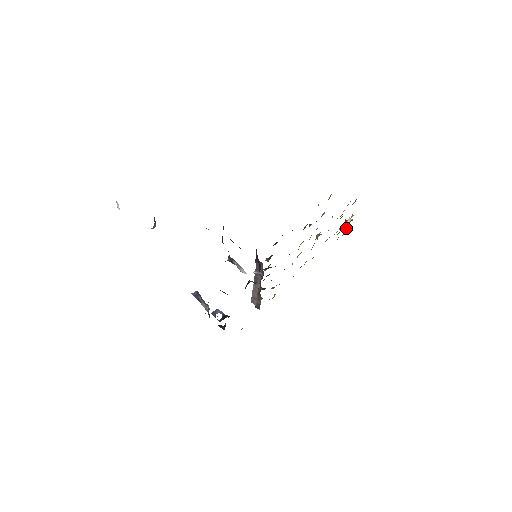
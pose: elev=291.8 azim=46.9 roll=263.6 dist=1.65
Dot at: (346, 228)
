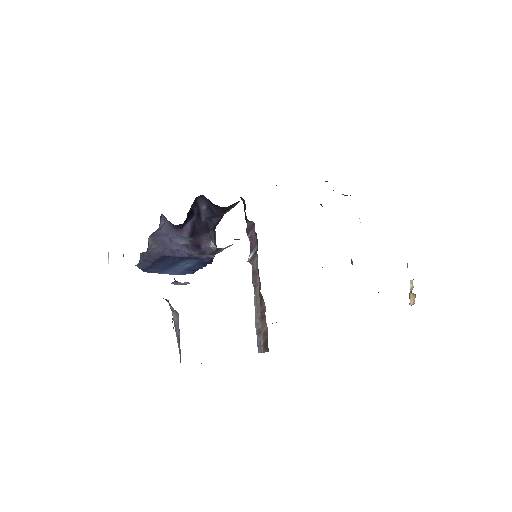
Dot at: (412, 297)
